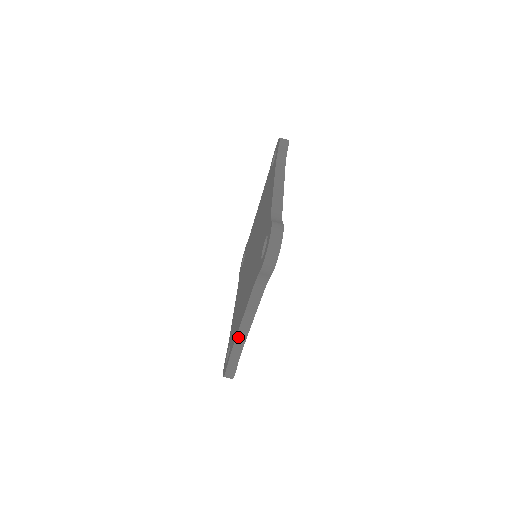
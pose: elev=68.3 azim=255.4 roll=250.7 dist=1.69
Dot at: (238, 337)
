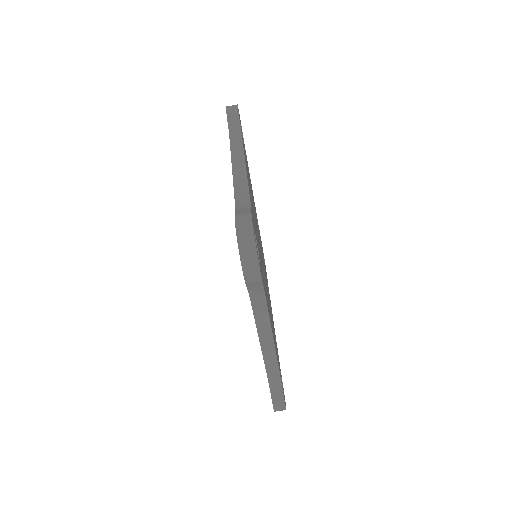
Dot at: (267, 364)
